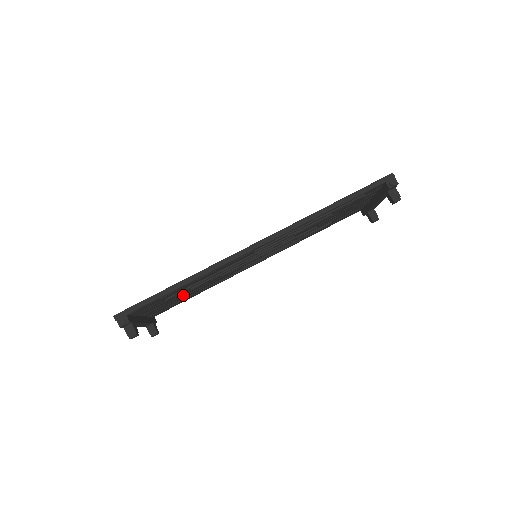
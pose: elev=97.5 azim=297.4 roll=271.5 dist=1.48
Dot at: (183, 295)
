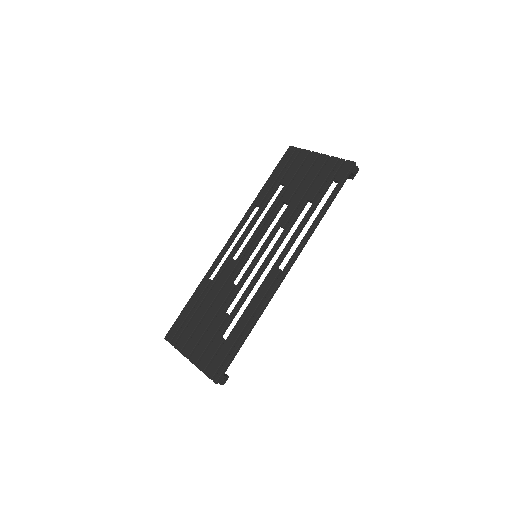
Dot at: (214, 316)
